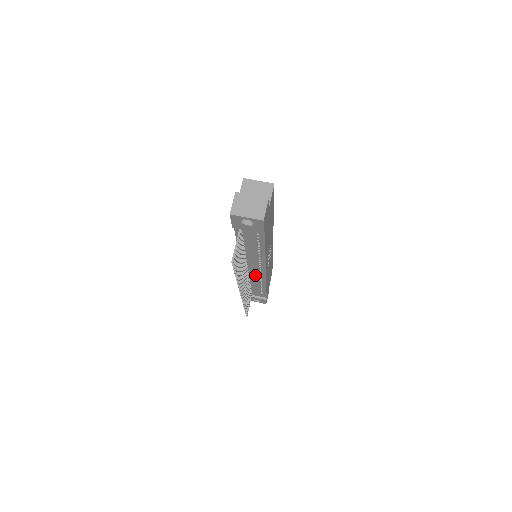
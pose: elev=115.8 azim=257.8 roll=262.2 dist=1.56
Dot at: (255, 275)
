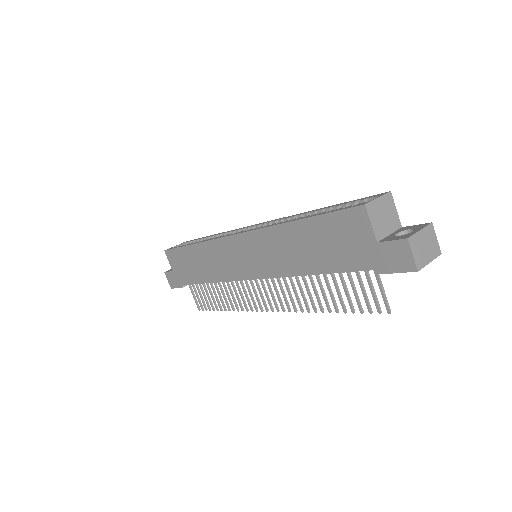
Dot at: occluded
